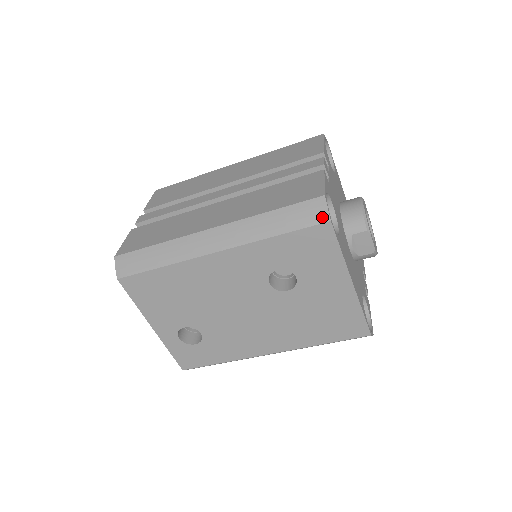
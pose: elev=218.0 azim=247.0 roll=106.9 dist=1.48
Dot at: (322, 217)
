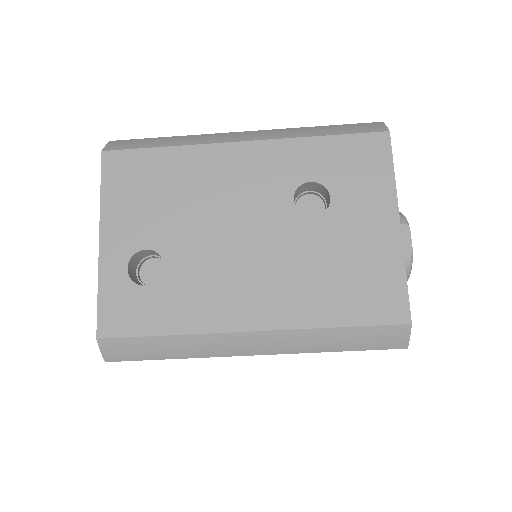
Dot at: (379, 129)
